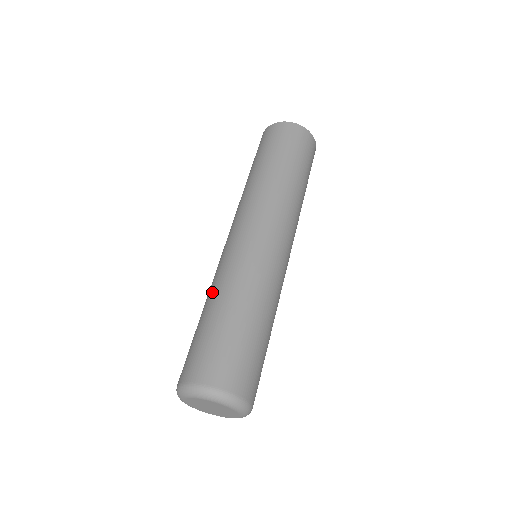
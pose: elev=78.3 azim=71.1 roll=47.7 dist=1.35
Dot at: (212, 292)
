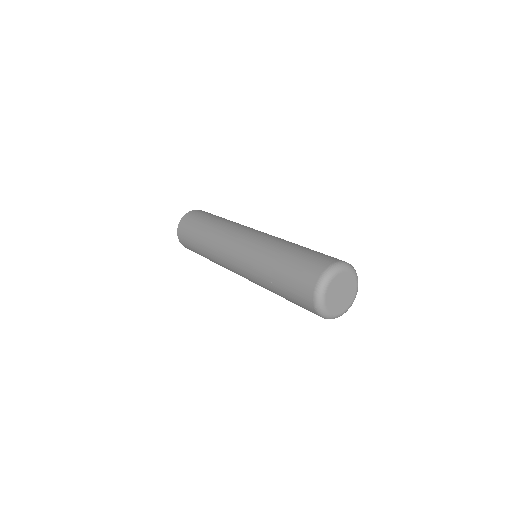
Dot at: (263, 272)
